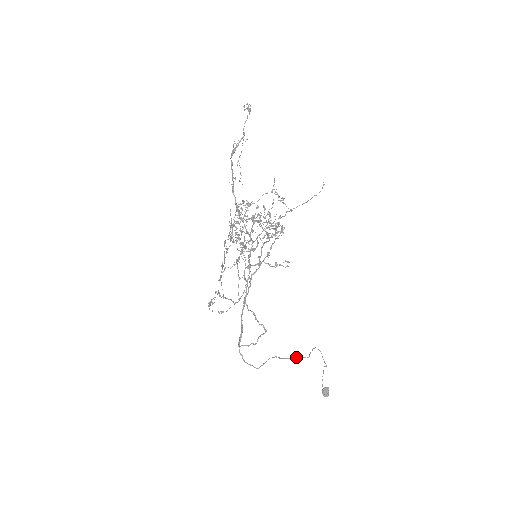
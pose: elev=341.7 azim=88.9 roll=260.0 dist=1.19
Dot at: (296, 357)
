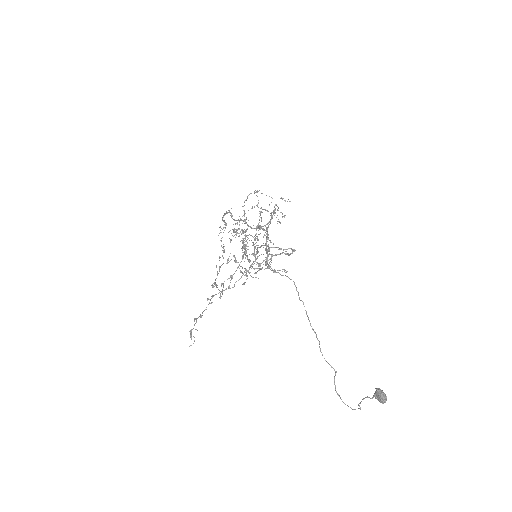
Dot at: occluded
